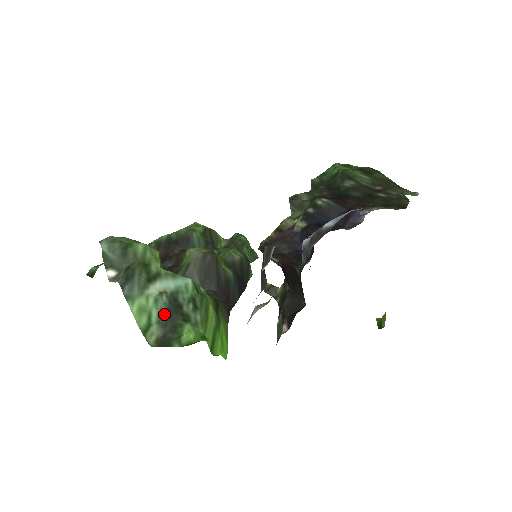
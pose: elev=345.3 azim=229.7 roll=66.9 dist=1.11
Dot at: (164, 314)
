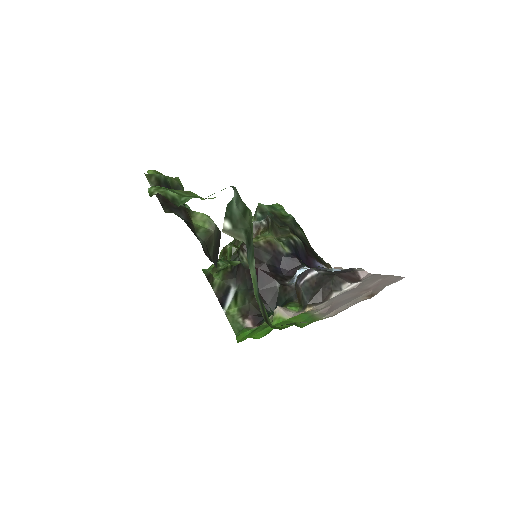
Dot at: (258, 290)
